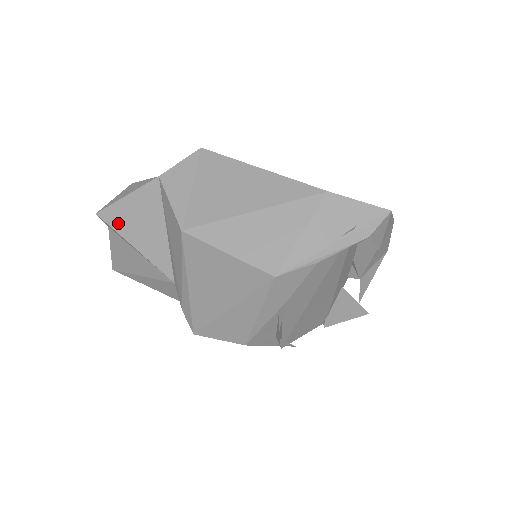
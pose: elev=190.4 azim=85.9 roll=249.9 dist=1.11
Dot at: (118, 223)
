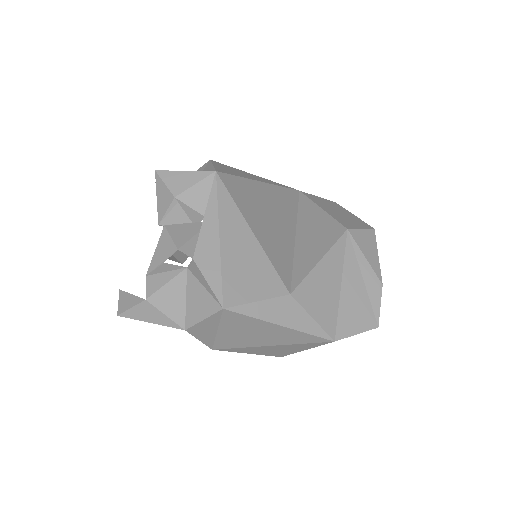
Dot at: occluded
